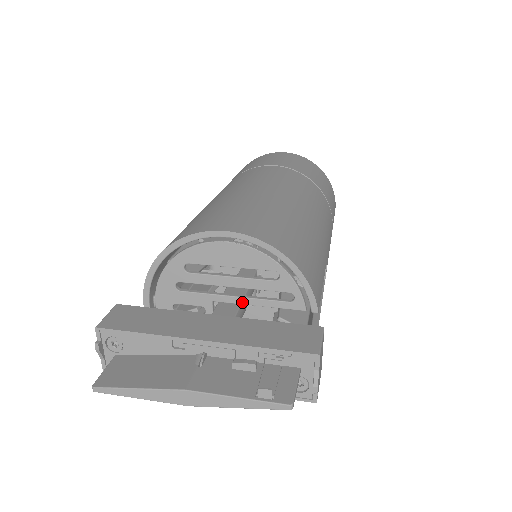
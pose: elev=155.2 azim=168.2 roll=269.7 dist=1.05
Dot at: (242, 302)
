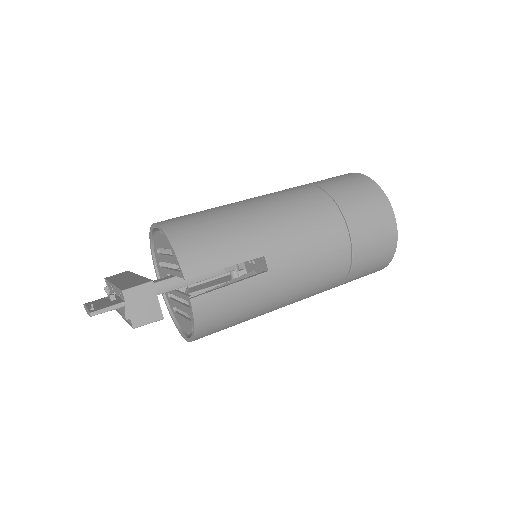
Dot at: (172, 273)
